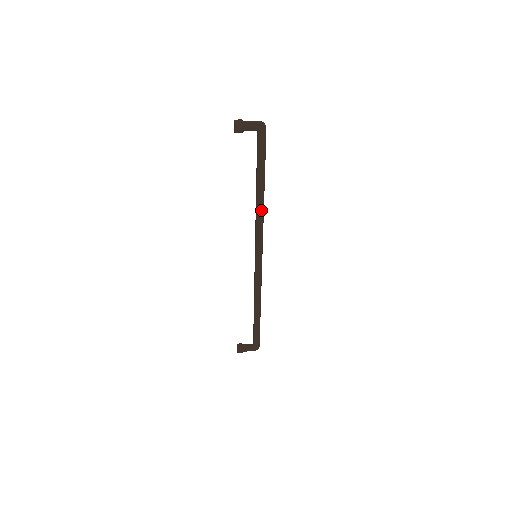
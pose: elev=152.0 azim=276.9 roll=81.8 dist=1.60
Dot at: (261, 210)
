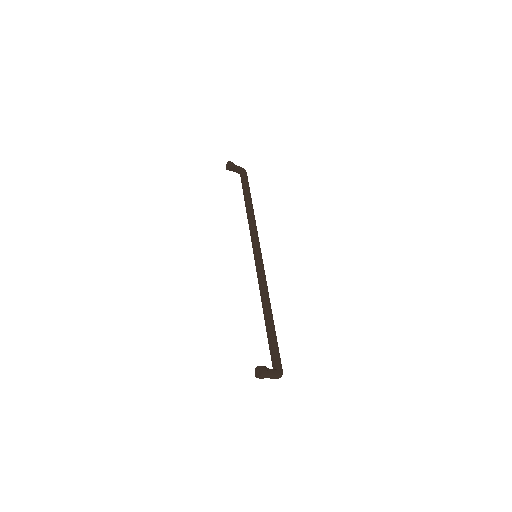
Dot at: (253, 217)
